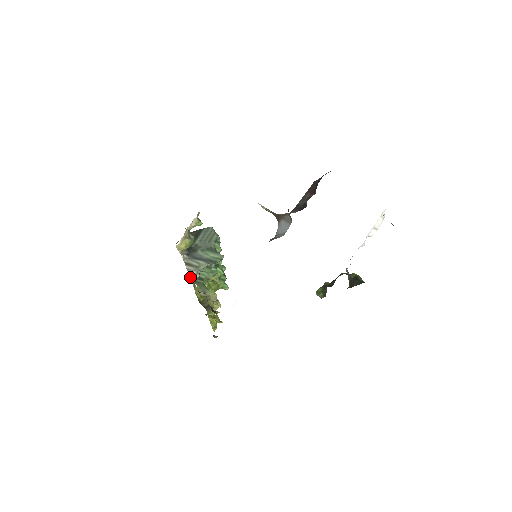
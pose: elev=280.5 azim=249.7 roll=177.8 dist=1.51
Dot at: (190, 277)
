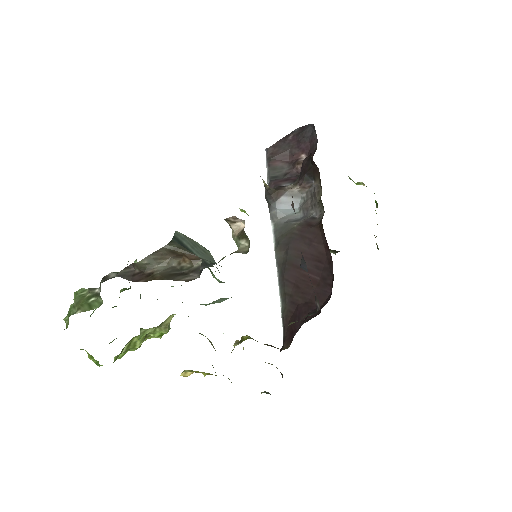
Dot at: occluded
